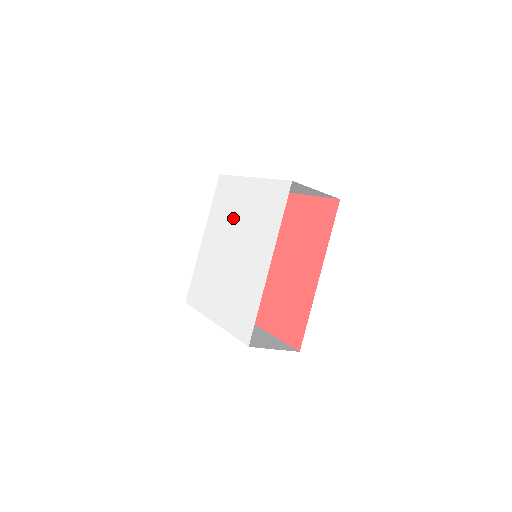
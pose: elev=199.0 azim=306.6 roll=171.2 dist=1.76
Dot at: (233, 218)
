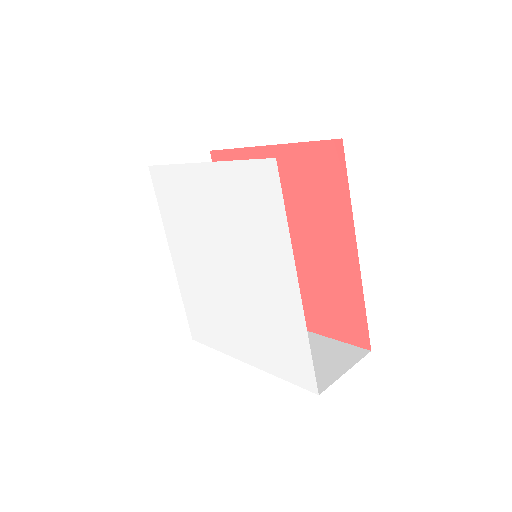
Dot at: (203, 226)
